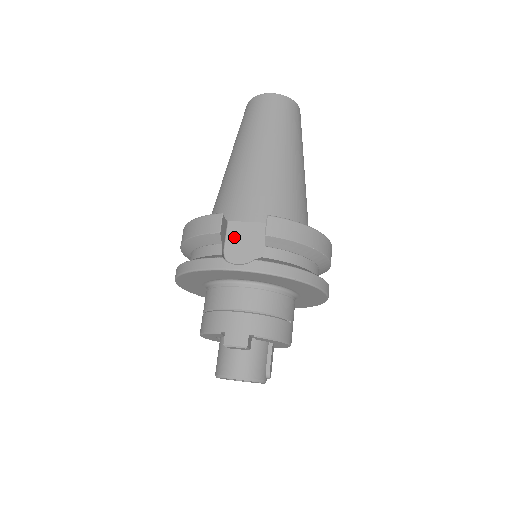
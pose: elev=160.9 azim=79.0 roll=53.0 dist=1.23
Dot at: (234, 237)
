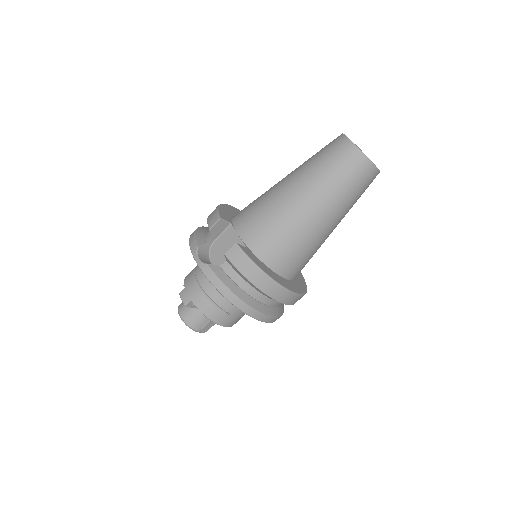
Dot at: (225, 237)
